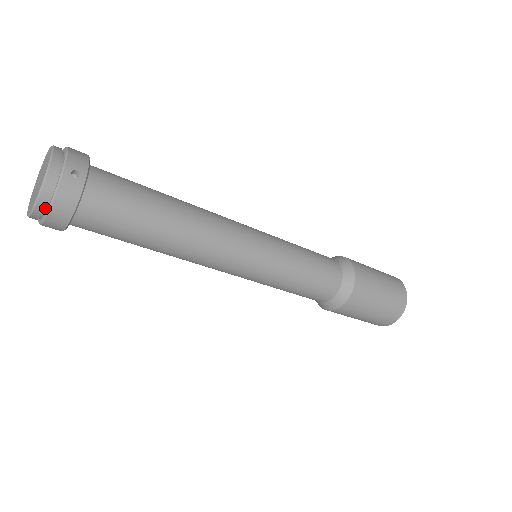
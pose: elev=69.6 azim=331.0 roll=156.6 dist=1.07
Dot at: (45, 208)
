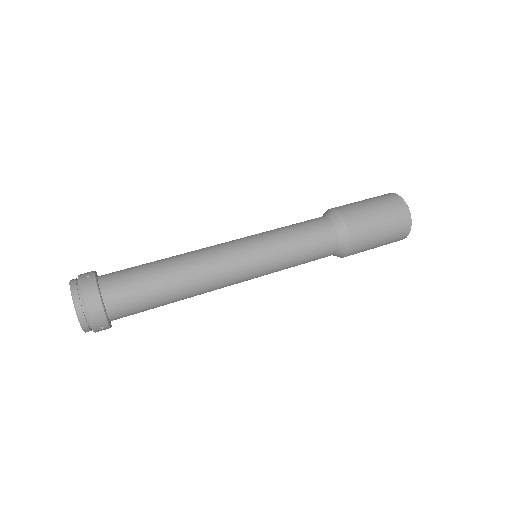
Dot at: (83, 309)
